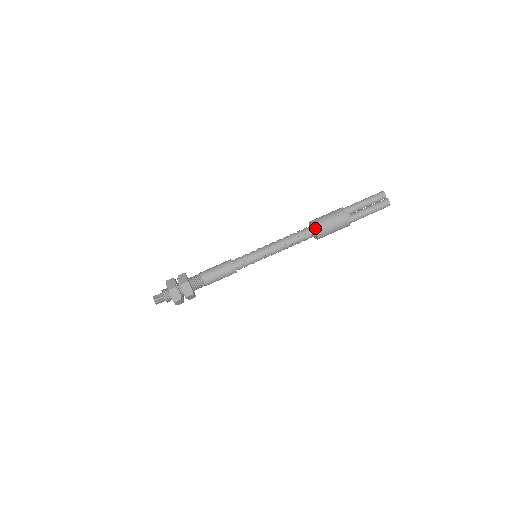
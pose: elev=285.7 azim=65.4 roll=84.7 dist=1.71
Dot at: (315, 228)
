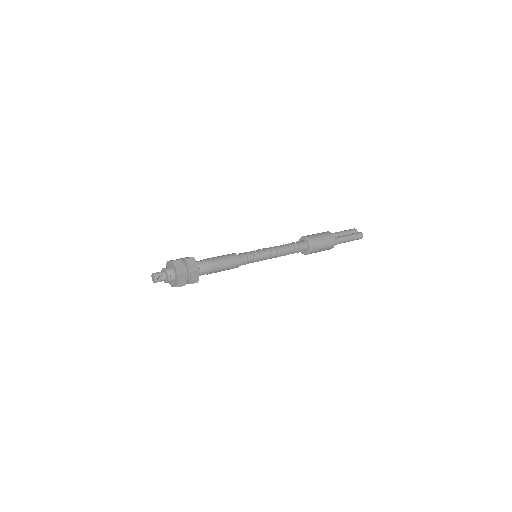
Dot at: (307, 238)
